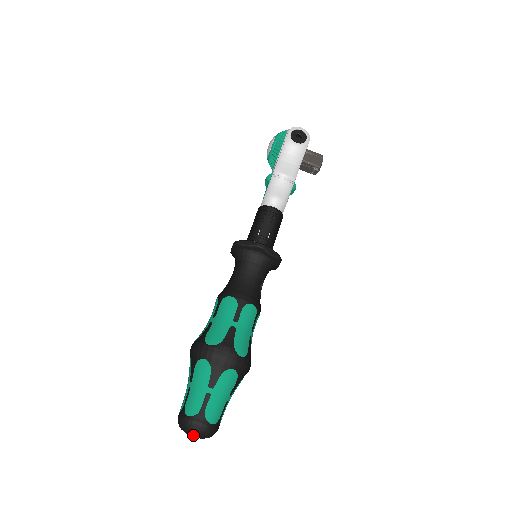
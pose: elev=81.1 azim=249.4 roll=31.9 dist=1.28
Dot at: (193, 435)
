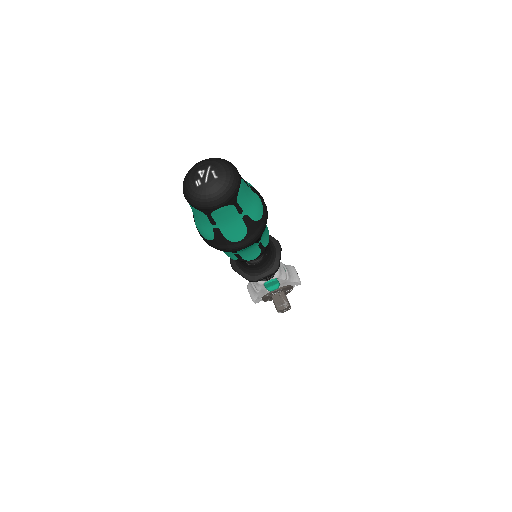
Dot at: (217, 170)
